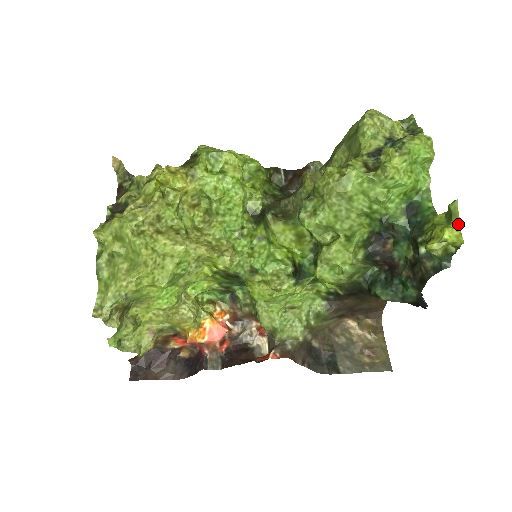
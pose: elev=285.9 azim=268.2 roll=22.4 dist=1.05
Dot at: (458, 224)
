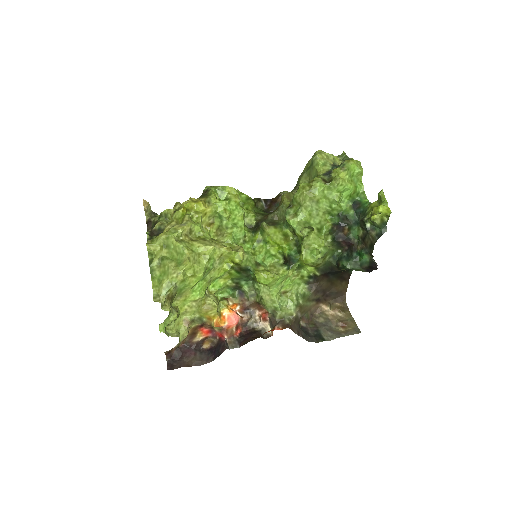
Dot at: (386, 203)
